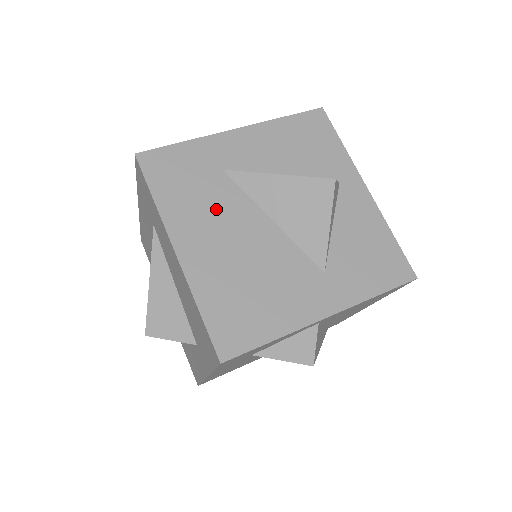
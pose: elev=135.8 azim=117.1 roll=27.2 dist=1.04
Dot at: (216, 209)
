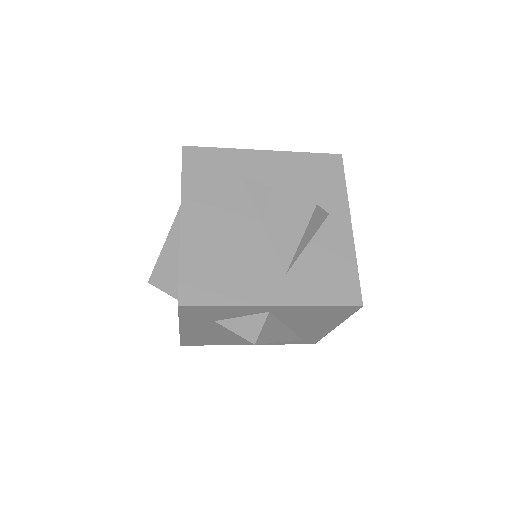
Dot at: (223, 201)
